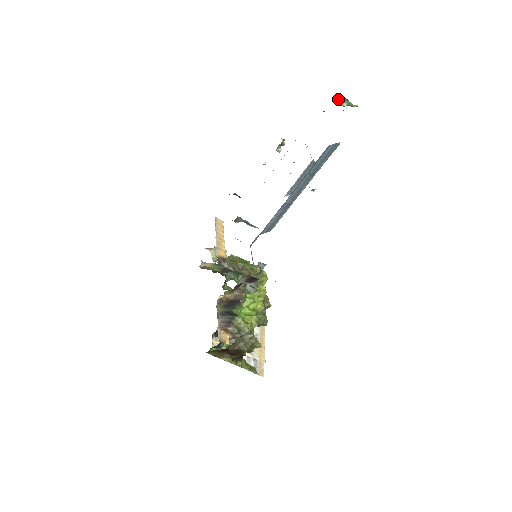
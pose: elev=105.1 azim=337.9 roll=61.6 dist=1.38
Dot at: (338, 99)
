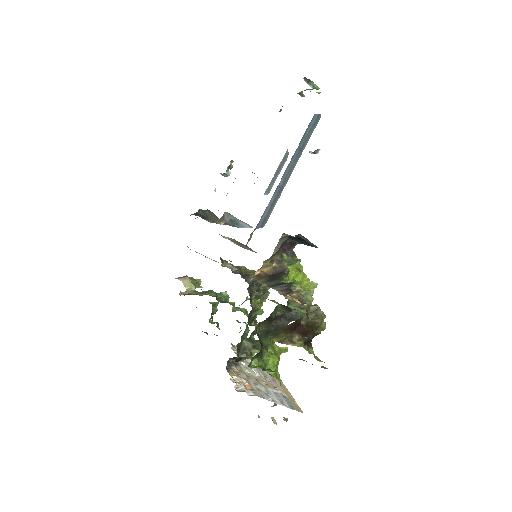
Dot at: (305, 80)
